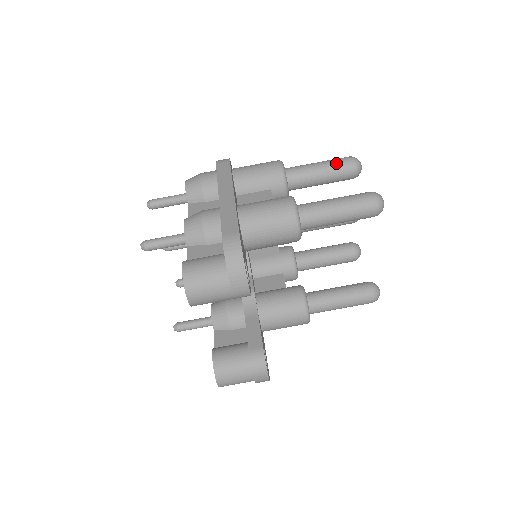
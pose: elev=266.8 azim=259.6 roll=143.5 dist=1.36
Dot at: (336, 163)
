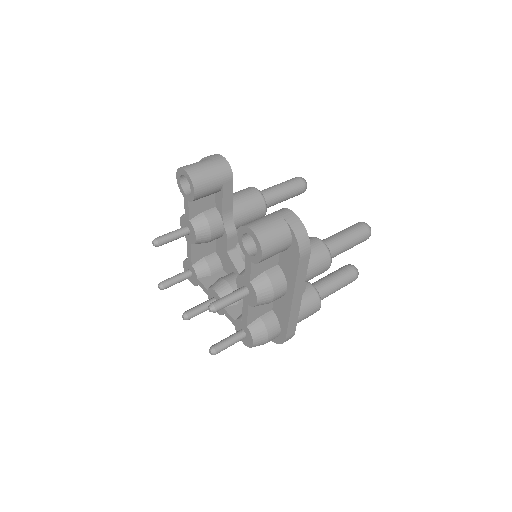
Dot at: occluded
